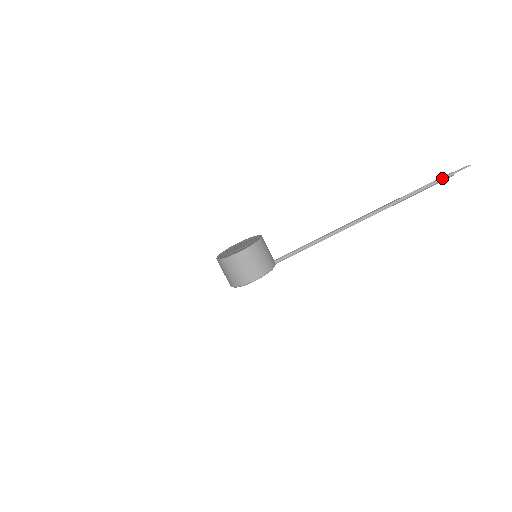
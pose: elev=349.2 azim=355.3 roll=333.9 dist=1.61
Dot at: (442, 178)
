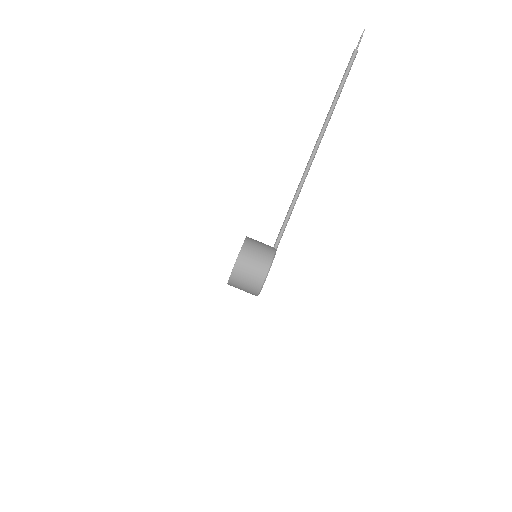
Dot at: (350, 62)
